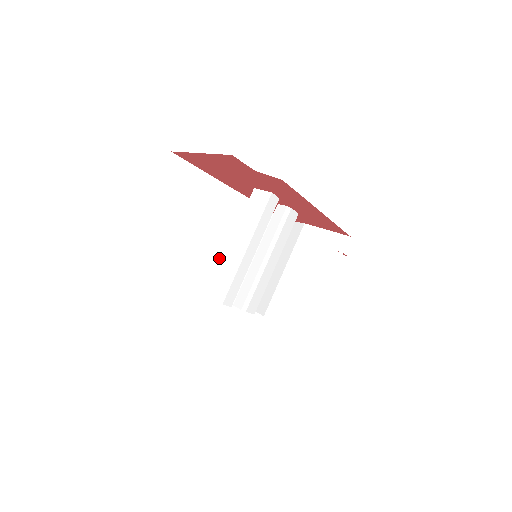
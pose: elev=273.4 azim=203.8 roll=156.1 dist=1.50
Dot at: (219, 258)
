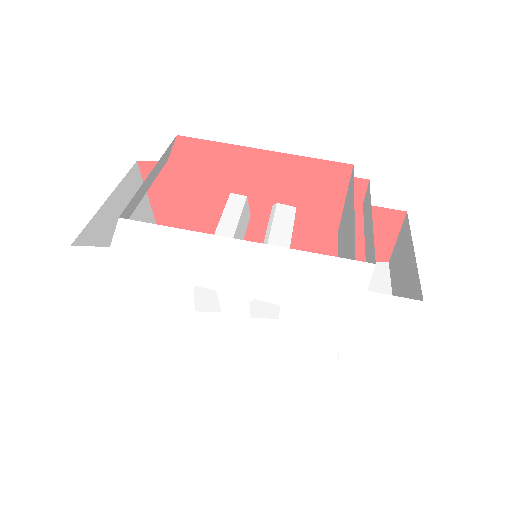
Dot at: occluded
